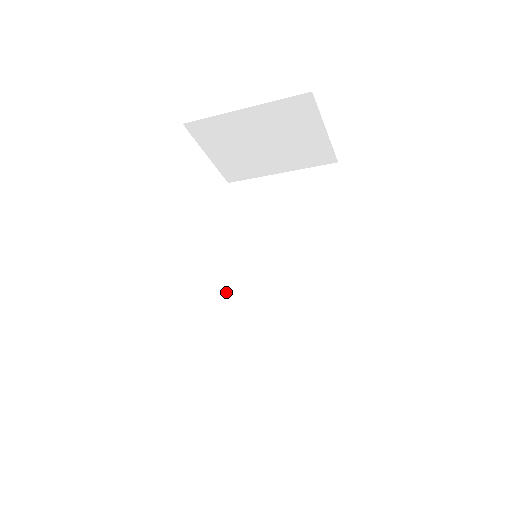
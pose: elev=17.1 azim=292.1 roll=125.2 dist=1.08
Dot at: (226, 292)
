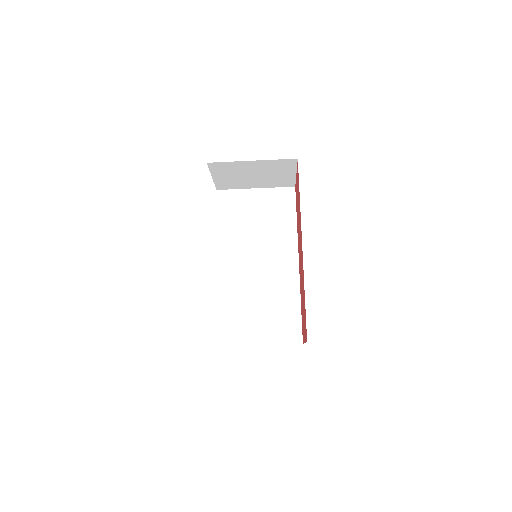
Dot at: (224, 271)
